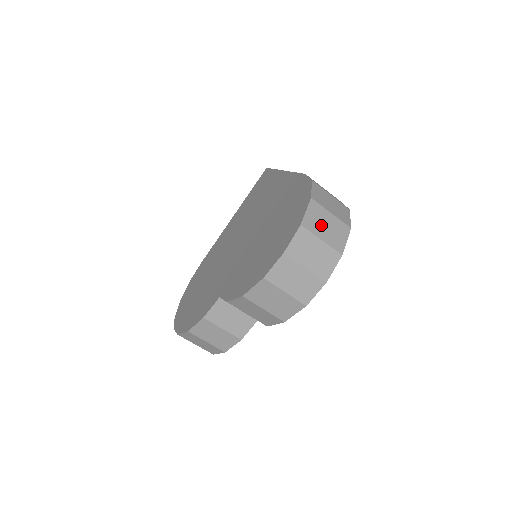
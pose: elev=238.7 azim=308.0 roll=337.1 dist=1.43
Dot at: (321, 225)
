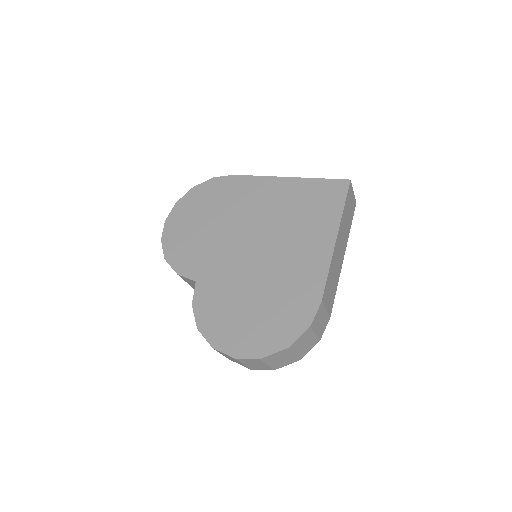
Dot at: (277, 359)
